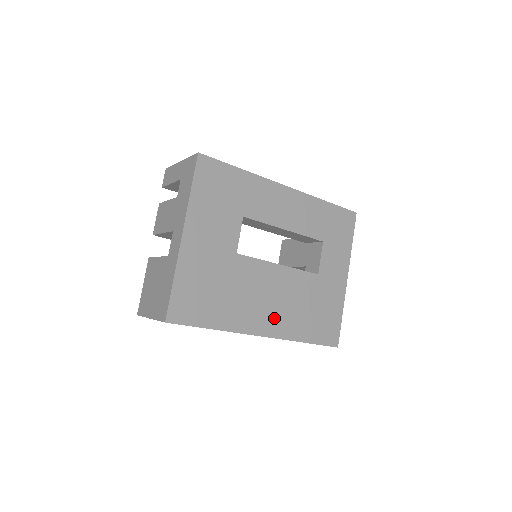
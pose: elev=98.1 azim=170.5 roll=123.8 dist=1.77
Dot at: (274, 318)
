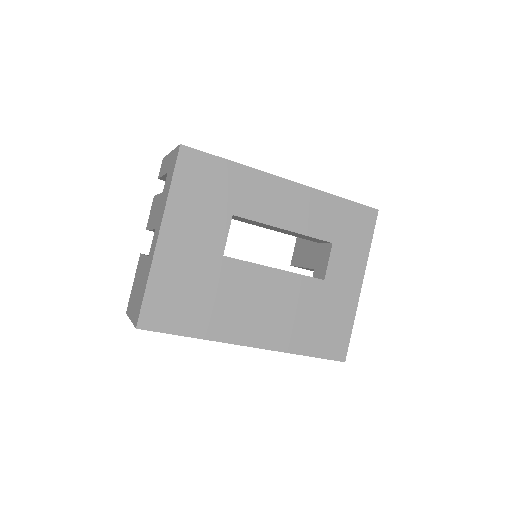
Dot at: (266, 327)
